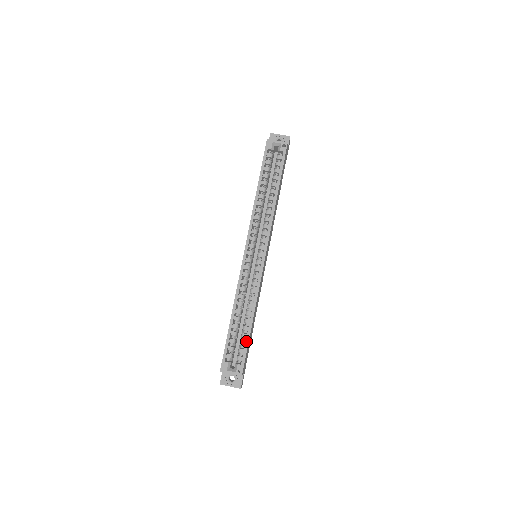
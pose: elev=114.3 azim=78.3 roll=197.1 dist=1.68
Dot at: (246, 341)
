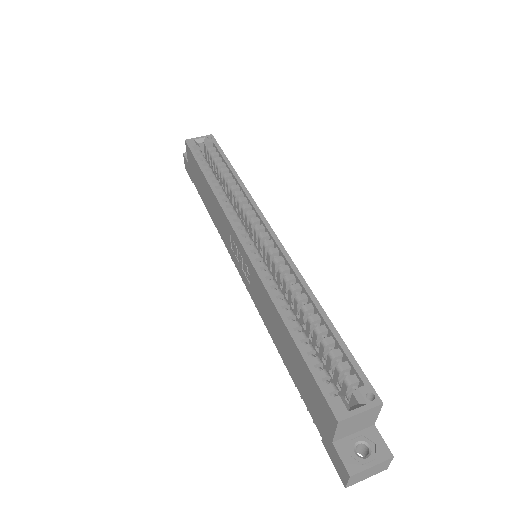
Dot at: (339, 343)
